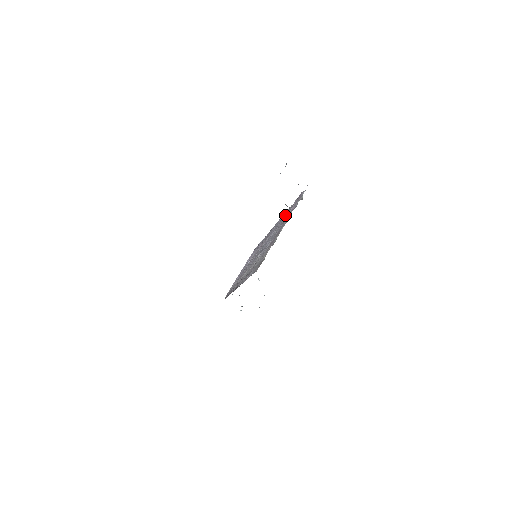
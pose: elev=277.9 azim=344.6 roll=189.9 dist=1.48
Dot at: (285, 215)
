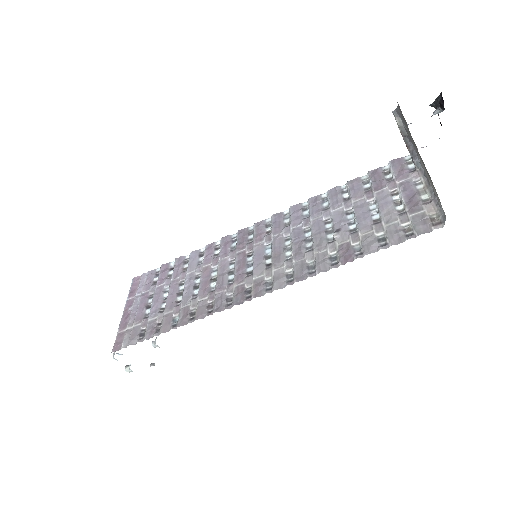
Dot at: (353, 189)
